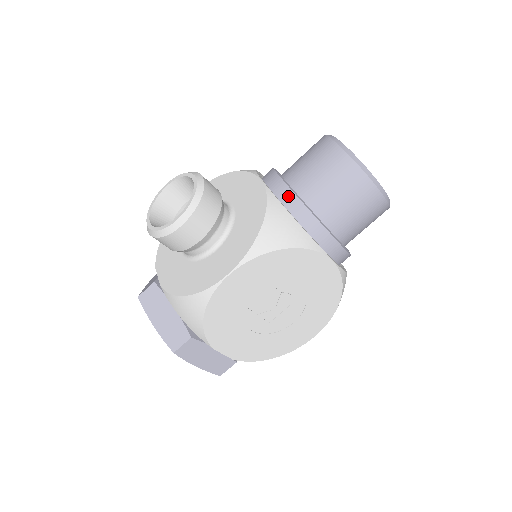
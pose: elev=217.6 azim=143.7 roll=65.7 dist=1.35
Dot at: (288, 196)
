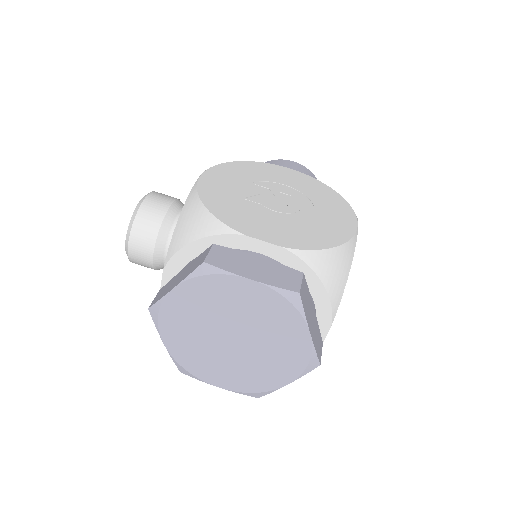
Dot at: occluded
